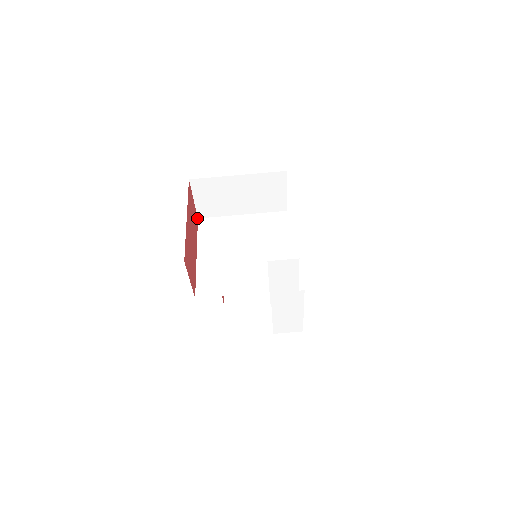
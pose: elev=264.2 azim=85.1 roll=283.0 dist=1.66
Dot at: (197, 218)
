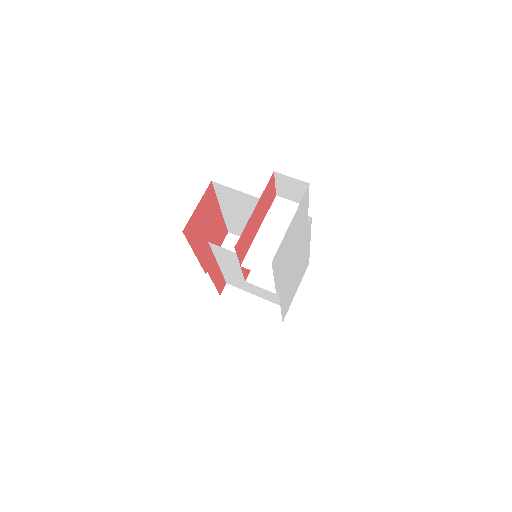
Dot at: (206, 271)
